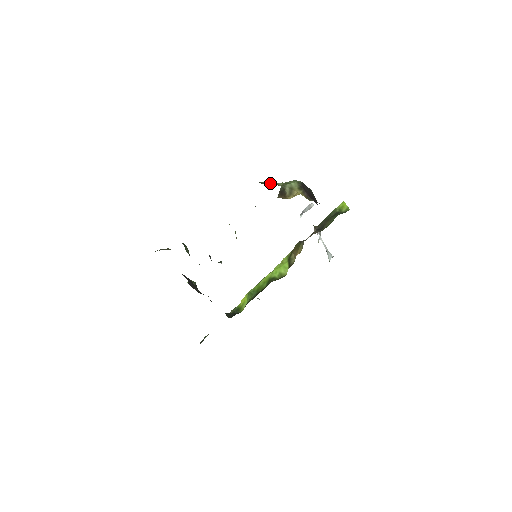
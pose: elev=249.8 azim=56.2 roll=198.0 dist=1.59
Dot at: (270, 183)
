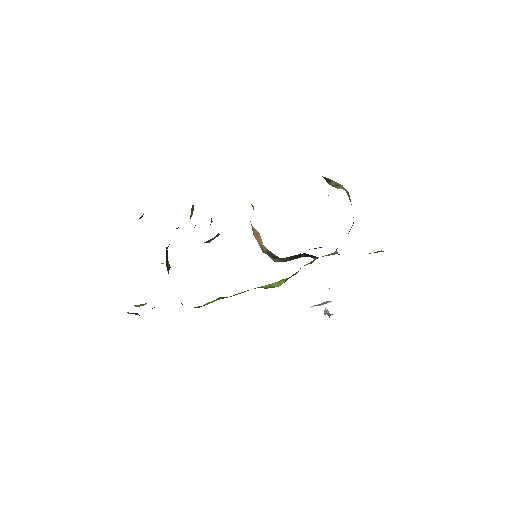
Dot at: occluded
